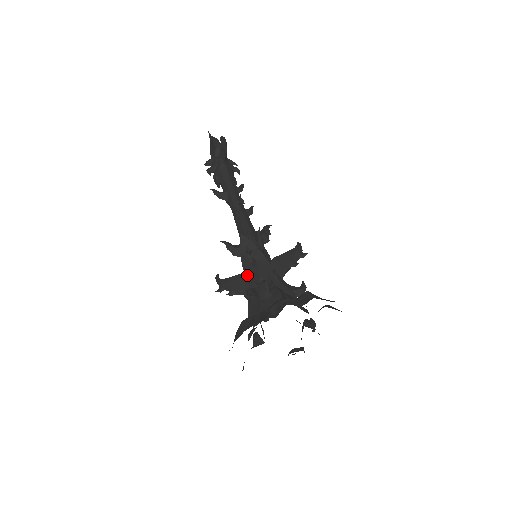
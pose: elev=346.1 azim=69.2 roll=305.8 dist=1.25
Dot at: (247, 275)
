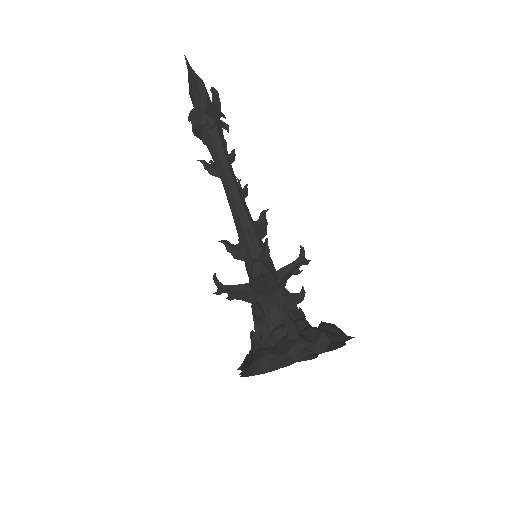
Dot at: (253, 290)
